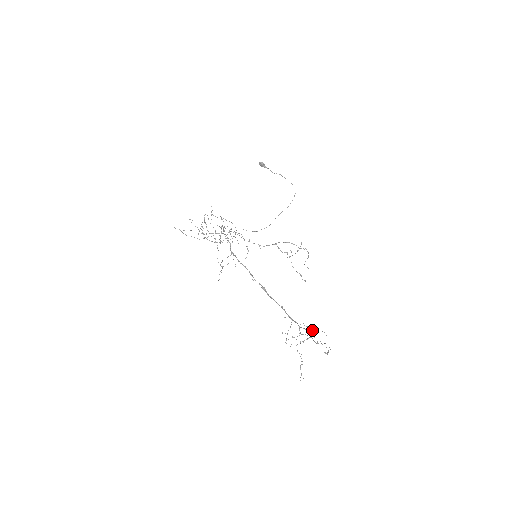
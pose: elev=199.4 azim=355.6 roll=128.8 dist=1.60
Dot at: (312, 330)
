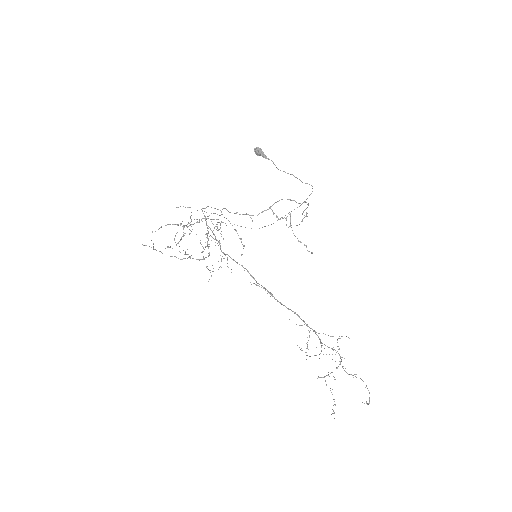
Dot at: occluded
